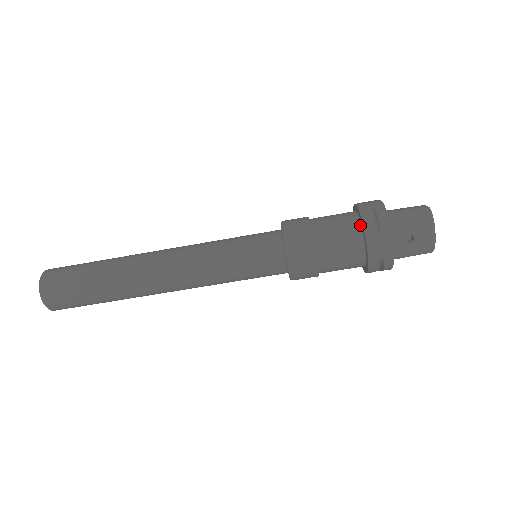
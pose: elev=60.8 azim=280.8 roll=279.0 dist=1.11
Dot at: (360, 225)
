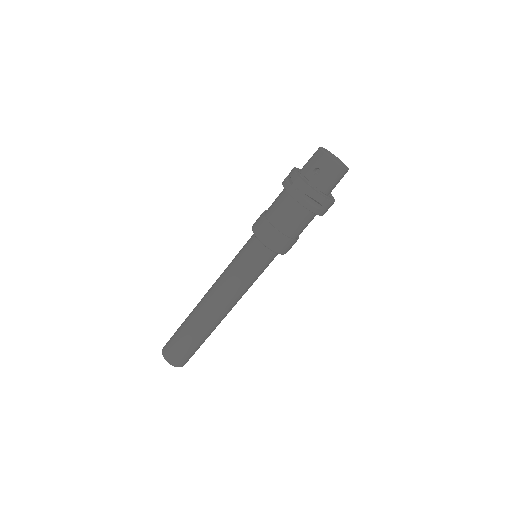
Dot at: occluded
